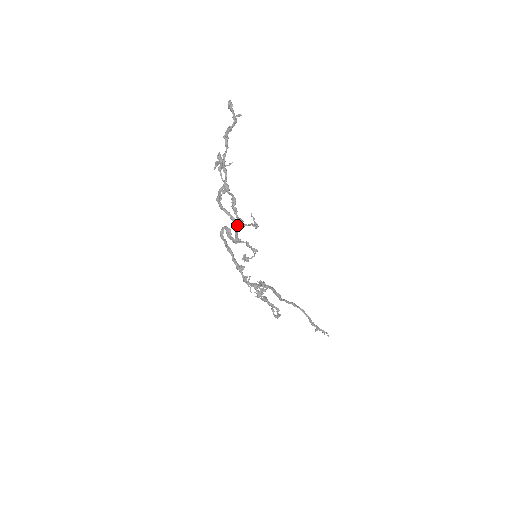
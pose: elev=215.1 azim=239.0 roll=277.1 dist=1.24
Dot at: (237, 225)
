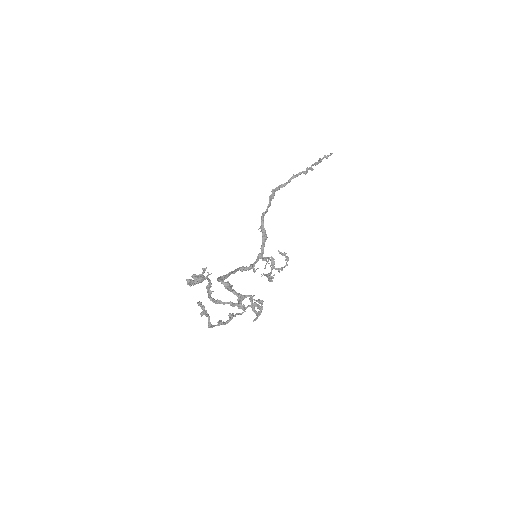
Dot at: occluded
